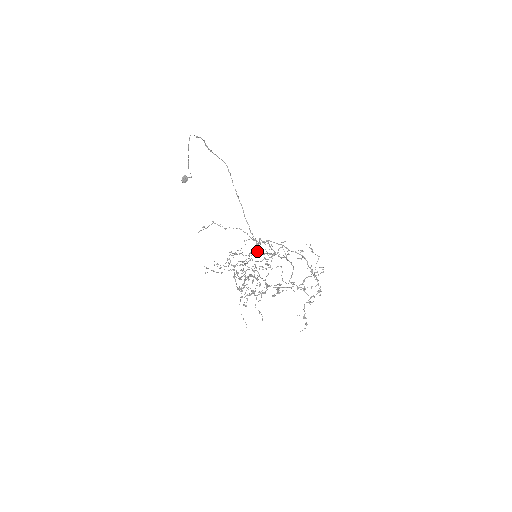
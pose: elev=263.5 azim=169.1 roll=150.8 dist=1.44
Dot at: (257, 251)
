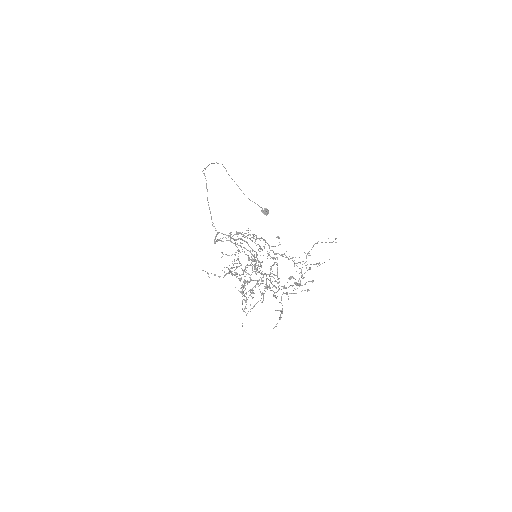
Dot at: (214, 241)
